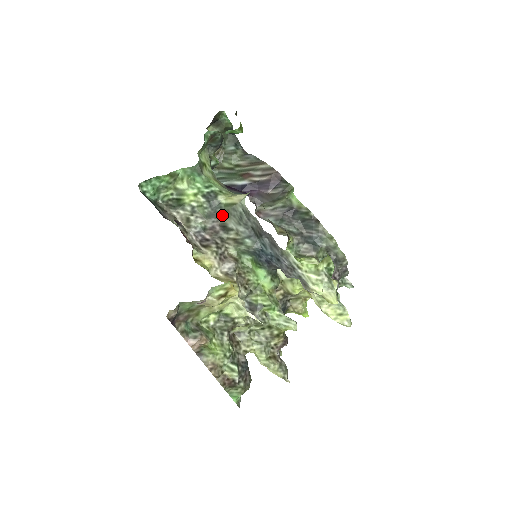
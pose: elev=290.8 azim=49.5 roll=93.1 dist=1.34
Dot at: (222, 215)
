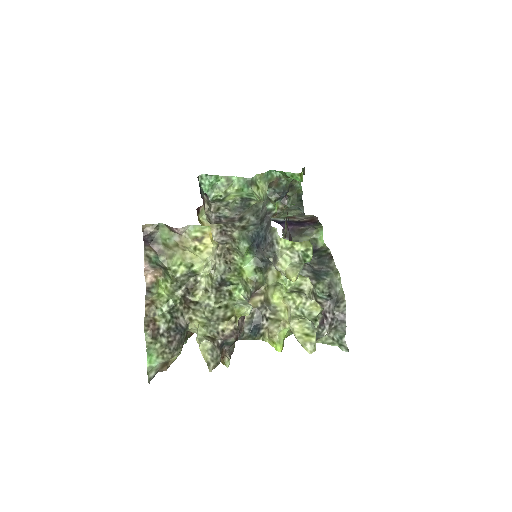
Dot at: (245, 210)
